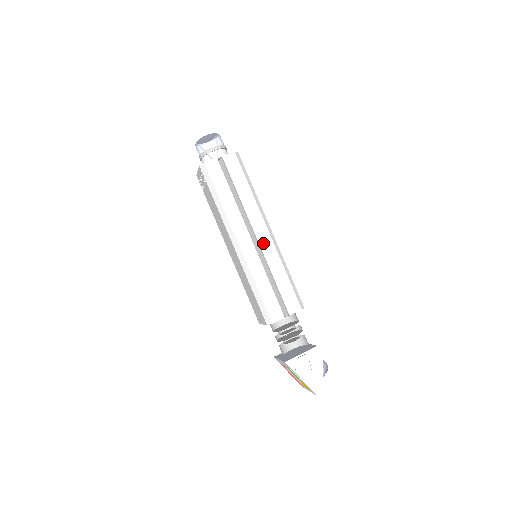
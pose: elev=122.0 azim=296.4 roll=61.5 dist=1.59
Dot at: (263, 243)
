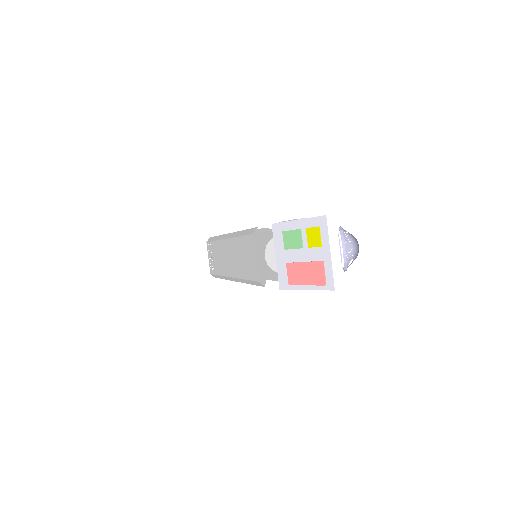
Dot at: occluded
